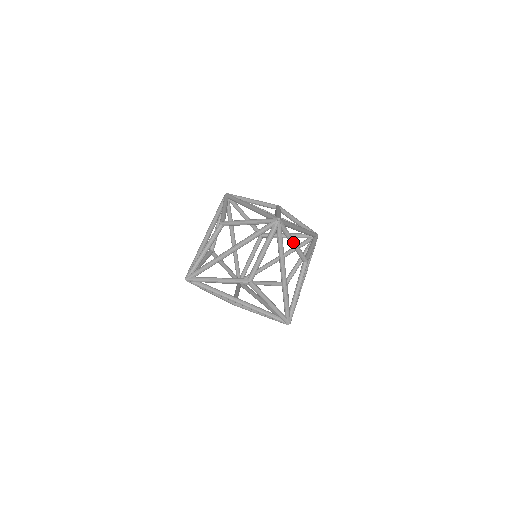
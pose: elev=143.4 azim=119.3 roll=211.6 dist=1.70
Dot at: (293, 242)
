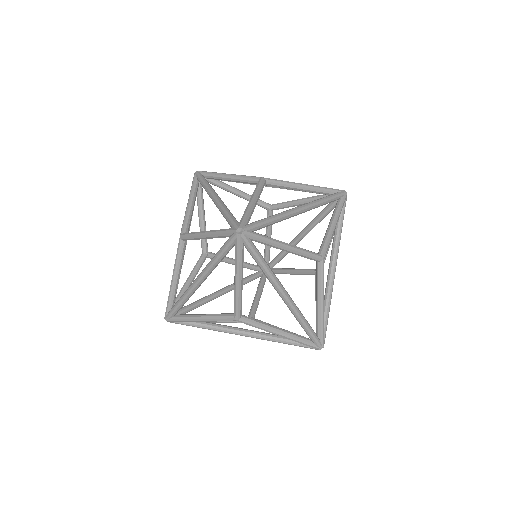
Dot at: (283, 248)
